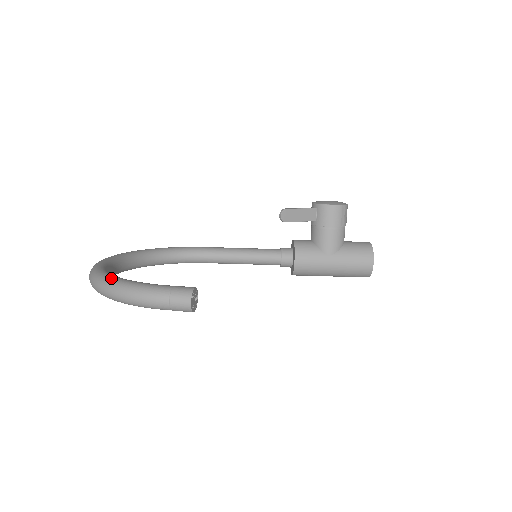
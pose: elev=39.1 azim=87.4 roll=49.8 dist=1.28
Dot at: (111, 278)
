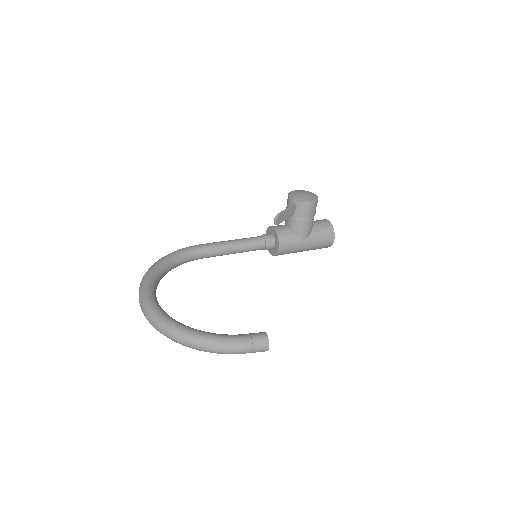
Dot at: (191, 334)
